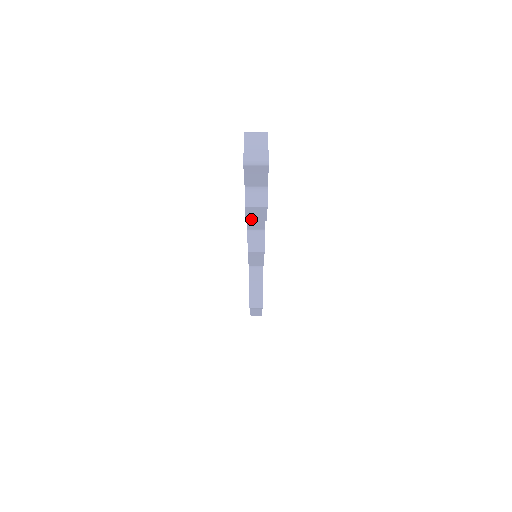
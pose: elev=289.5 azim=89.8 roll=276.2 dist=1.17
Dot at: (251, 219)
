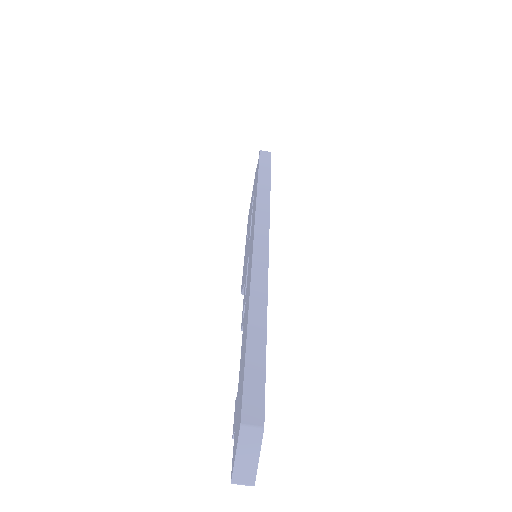
Dot at: occluded
